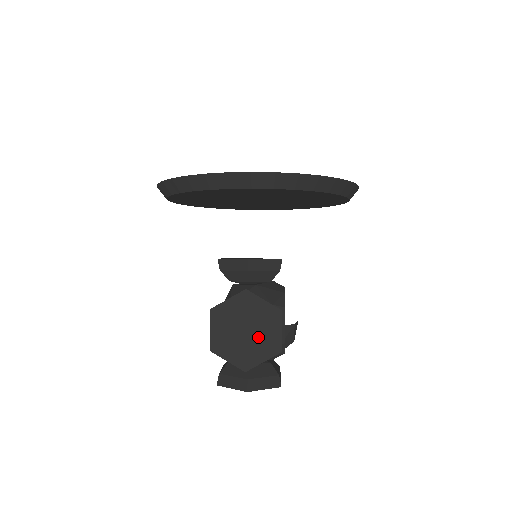
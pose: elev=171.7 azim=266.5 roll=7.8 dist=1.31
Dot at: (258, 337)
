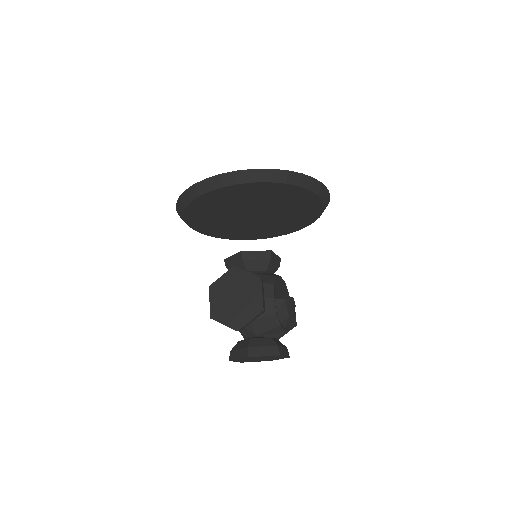
Dot at: (245, 301)
